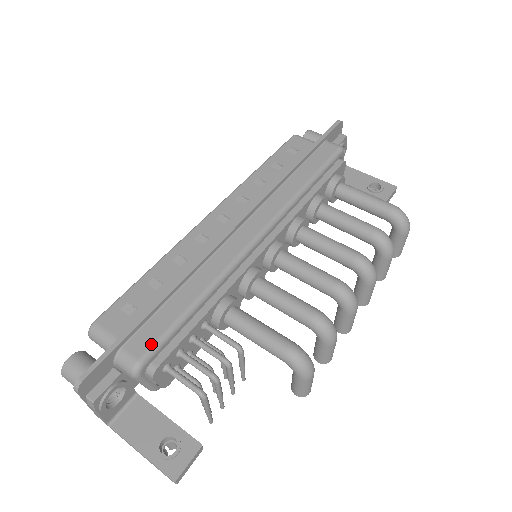
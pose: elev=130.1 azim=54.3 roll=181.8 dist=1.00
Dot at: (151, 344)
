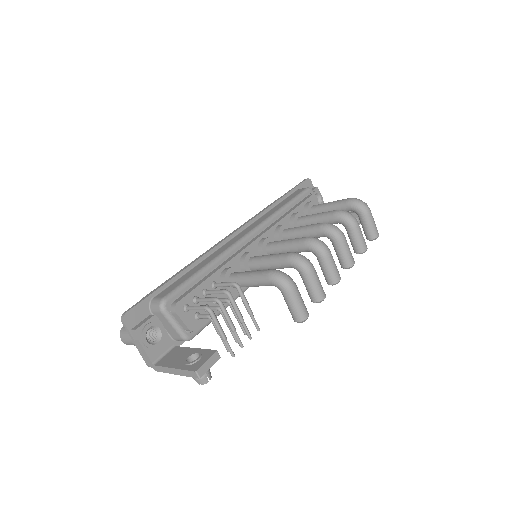
Dot at: (172, 290)
